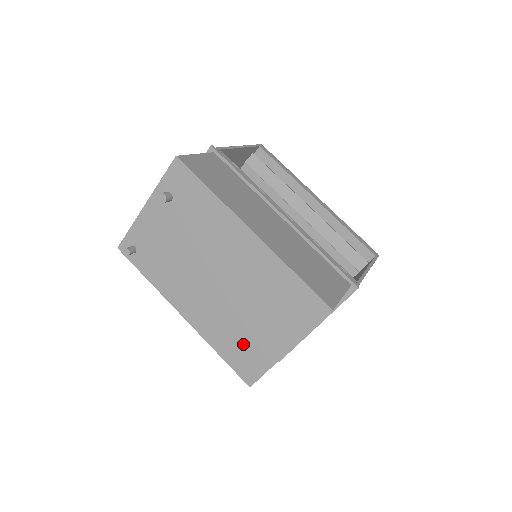
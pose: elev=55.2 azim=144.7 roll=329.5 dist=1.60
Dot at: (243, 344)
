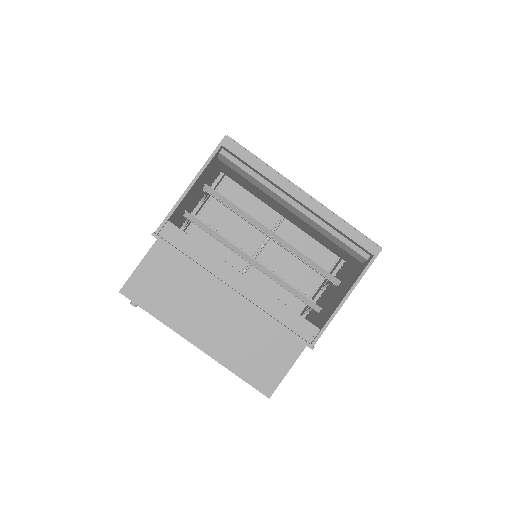
Dot at: occluded
